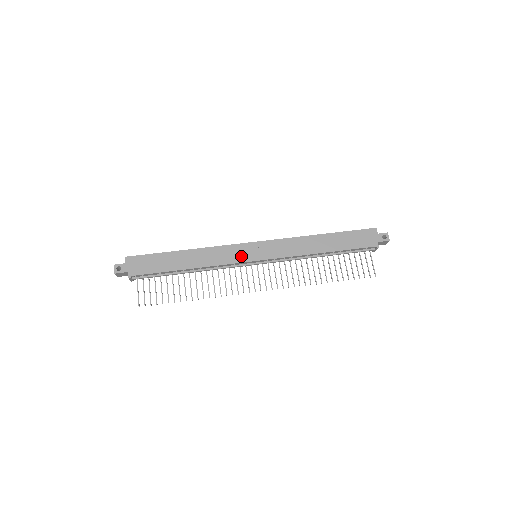
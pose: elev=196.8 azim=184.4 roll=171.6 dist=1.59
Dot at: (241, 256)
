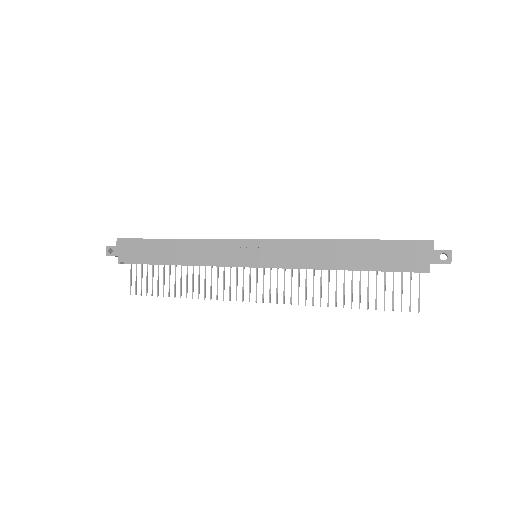
Dot at: (234, 256)
